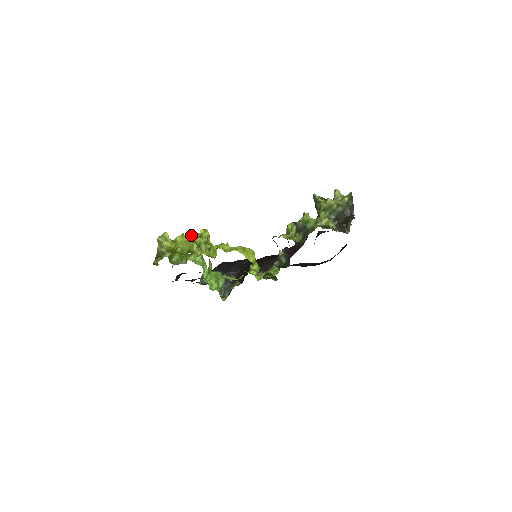
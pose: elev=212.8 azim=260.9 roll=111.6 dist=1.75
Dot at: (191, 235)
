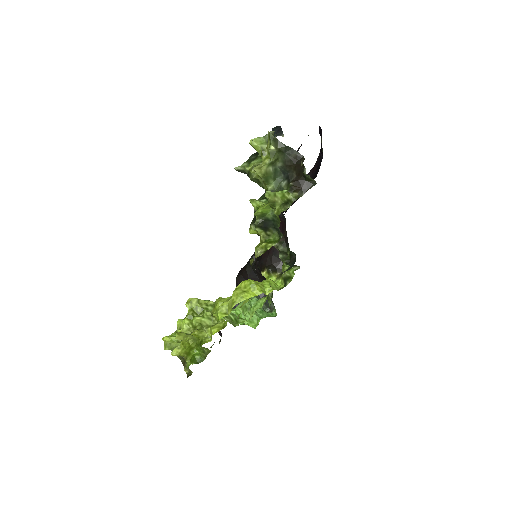
Dot at: (184, 322)
